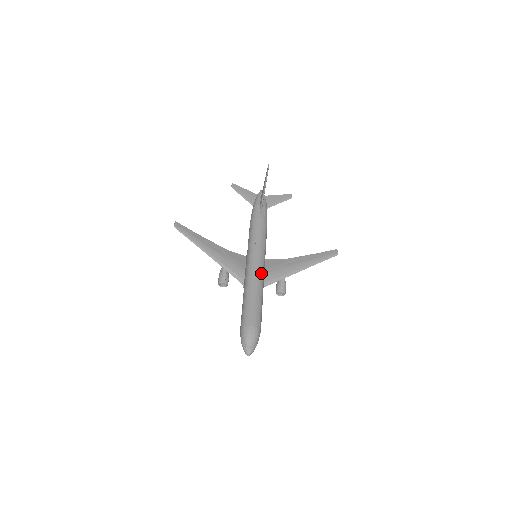
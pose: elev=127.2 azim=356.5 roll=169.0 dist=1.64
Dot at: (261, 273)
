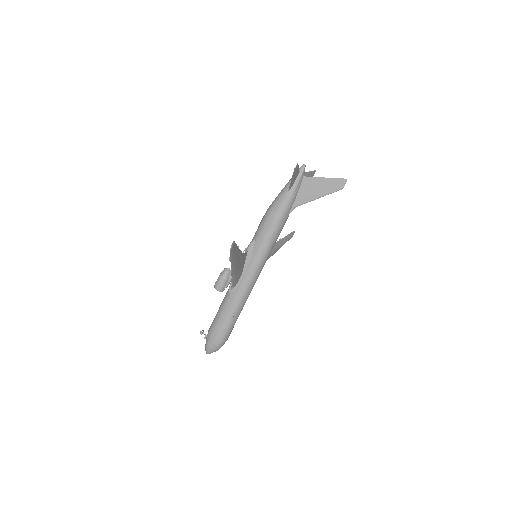
Dot at: occluded
